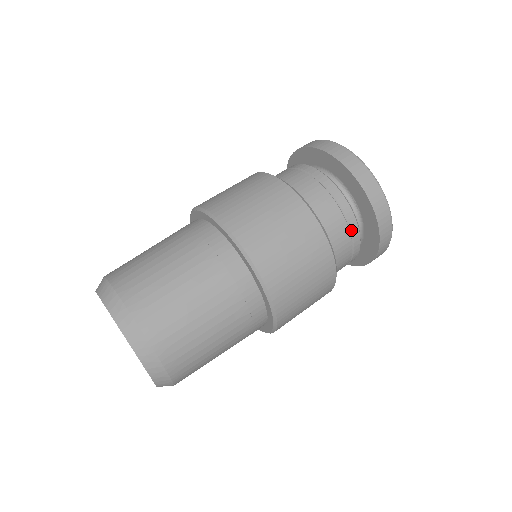
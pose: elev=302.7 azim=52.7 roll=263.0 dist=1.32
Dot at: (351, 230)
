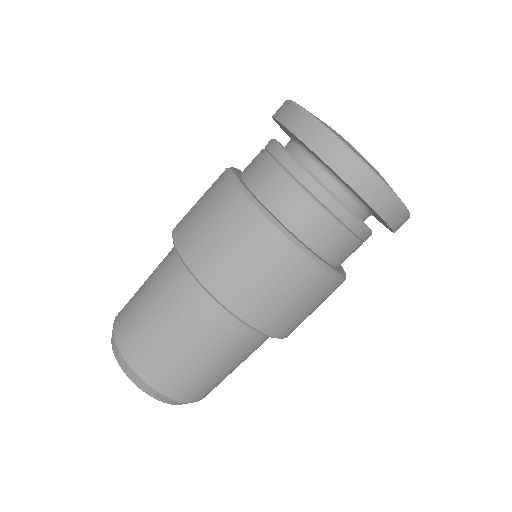
Dot at: (359, 237)
